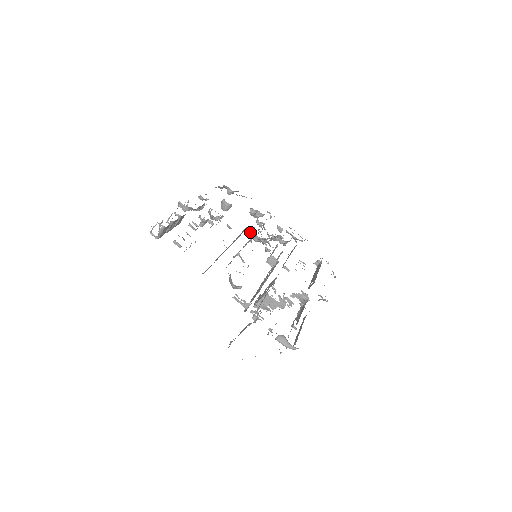
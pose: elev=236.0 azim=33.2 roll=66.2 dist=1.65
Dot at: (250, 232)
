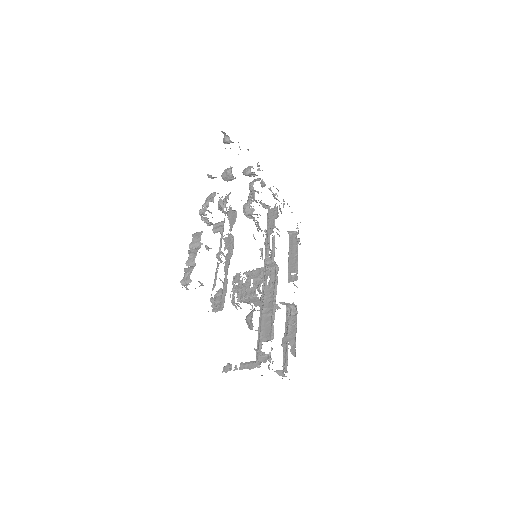
Dot at: (244, 206)
